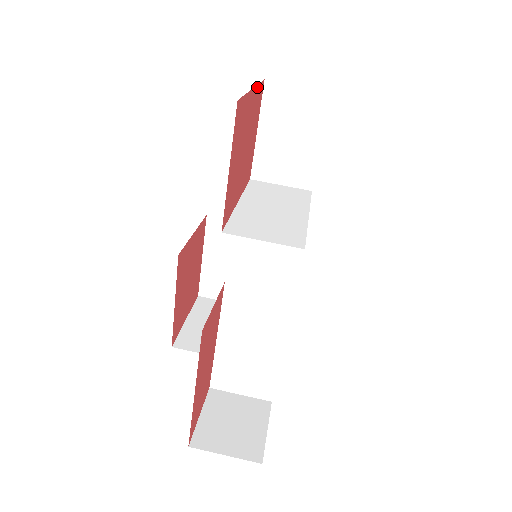
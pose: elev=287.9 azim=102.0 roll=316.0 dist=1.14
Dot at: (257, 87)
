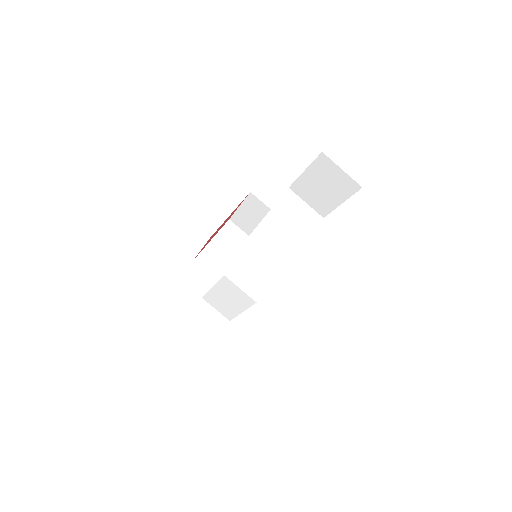
Dot at: occluded
